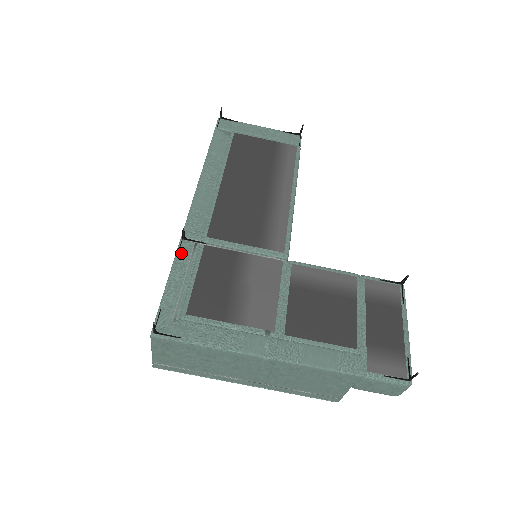
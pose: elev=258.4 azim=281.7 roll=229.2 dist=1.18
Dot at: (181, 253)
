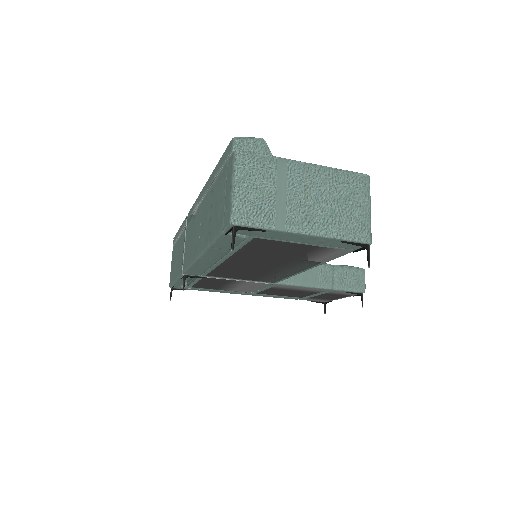
Dot at: occluded
